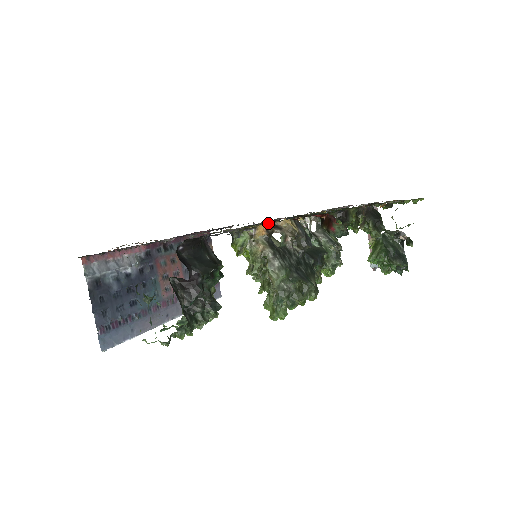
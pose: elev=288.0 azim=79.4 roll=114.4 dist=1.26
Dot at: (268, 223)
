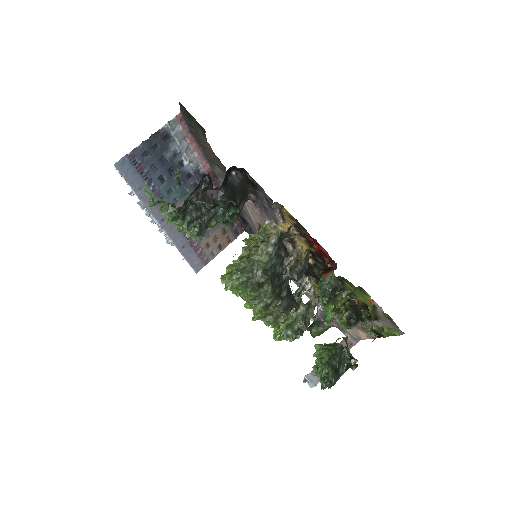
Dot at: (295, 227)
